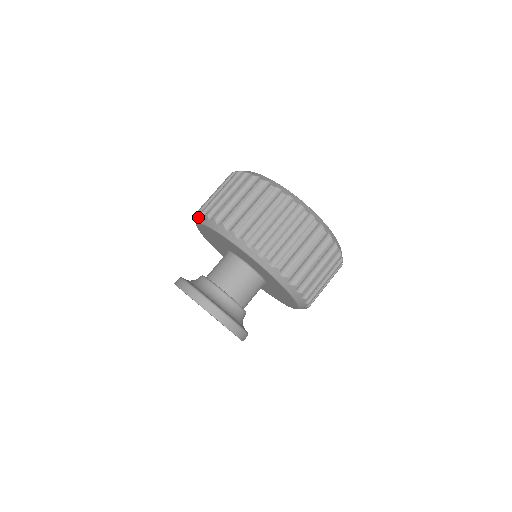
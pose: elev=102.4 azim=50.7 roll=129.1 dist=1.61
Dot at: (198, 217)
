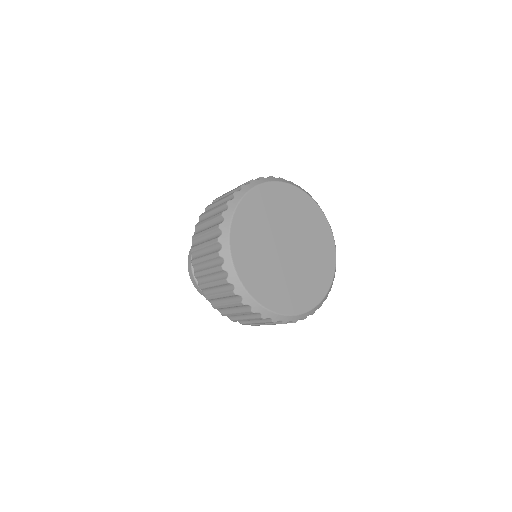
Dot at: (195, 231)
